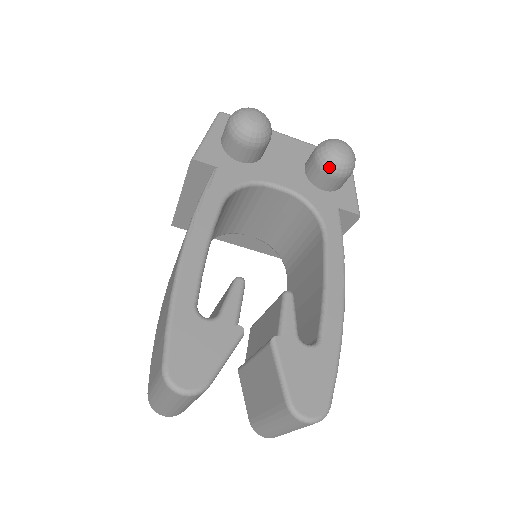
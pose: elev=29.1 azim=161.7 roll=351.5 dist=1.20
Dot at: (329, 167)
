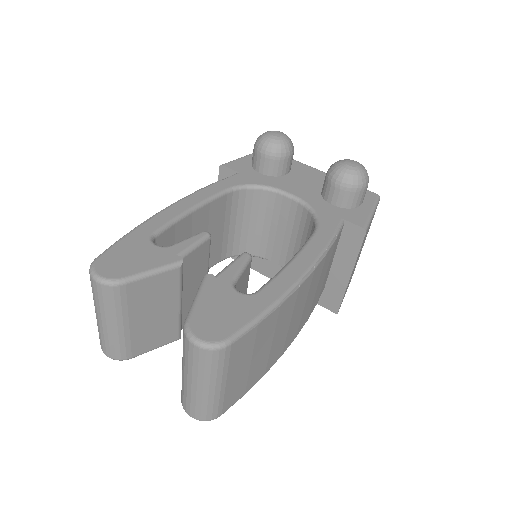
Dot at: (334, 176)
